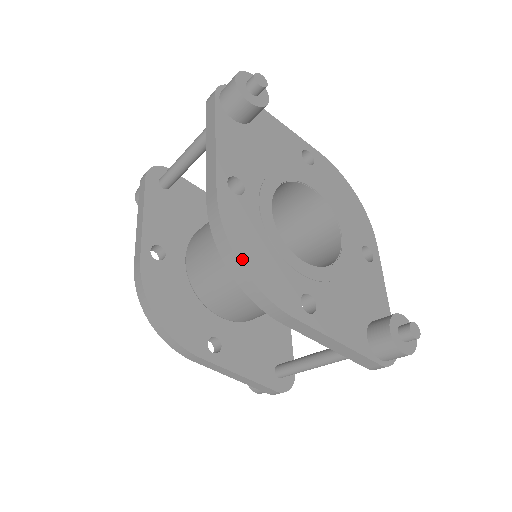
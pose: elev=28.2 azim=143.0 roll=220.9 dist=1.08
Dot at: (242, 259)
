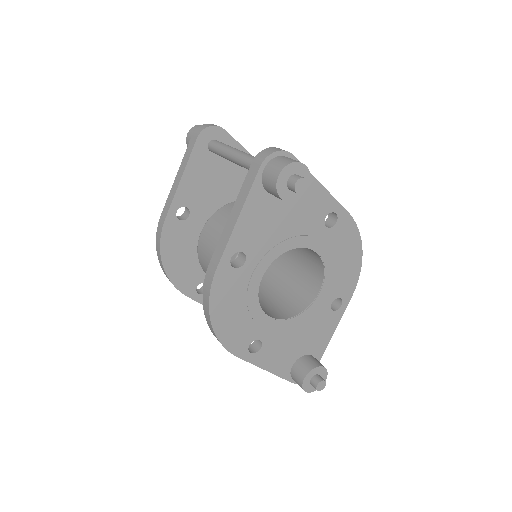
Dot at: (214, 320)
